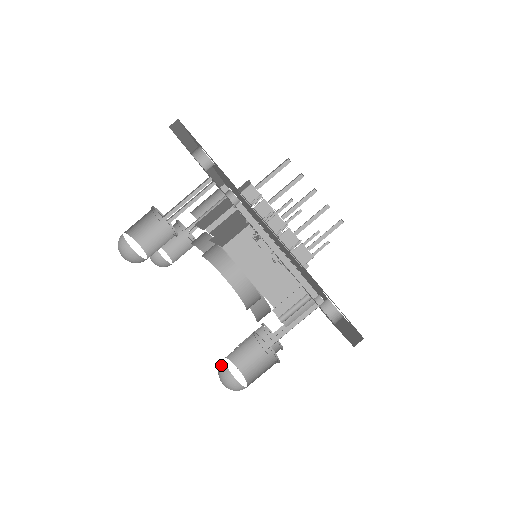
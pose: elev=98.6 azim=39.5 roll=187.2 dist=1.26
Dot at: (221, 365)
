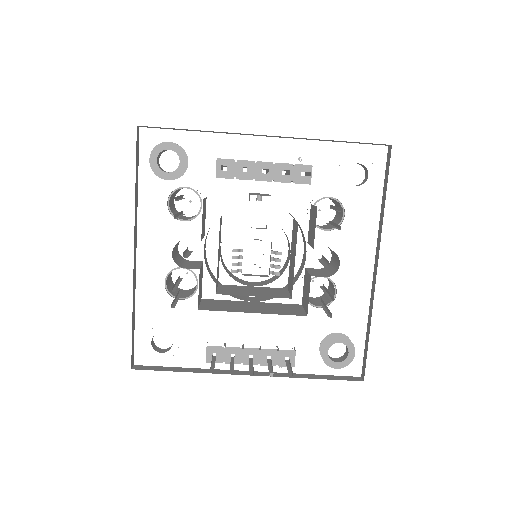
Dot at: occluded
